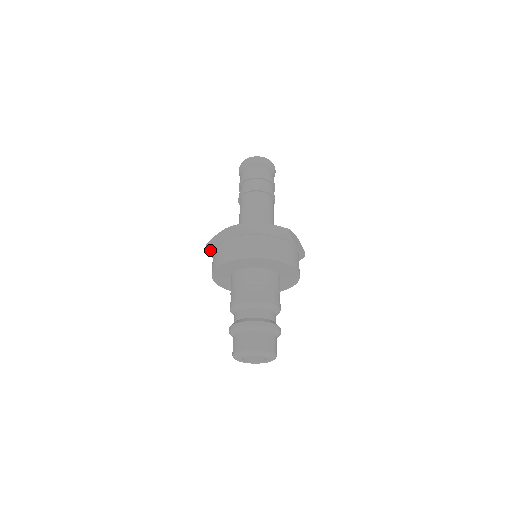
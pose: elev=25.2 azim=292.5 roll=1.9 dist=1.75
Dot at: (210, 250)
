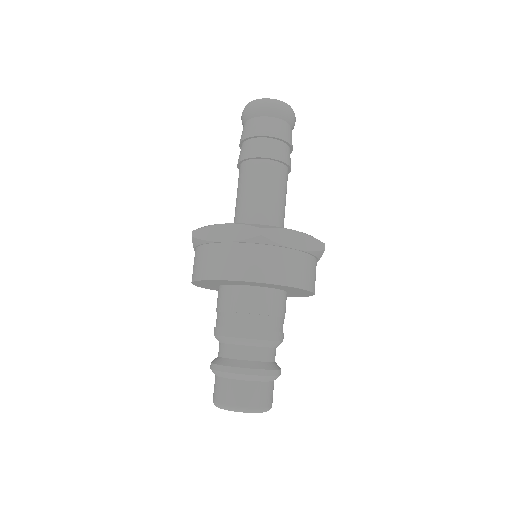
Dot at: (200, 241)
